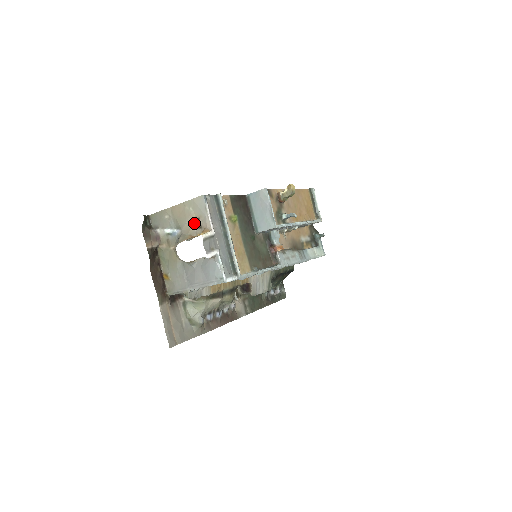
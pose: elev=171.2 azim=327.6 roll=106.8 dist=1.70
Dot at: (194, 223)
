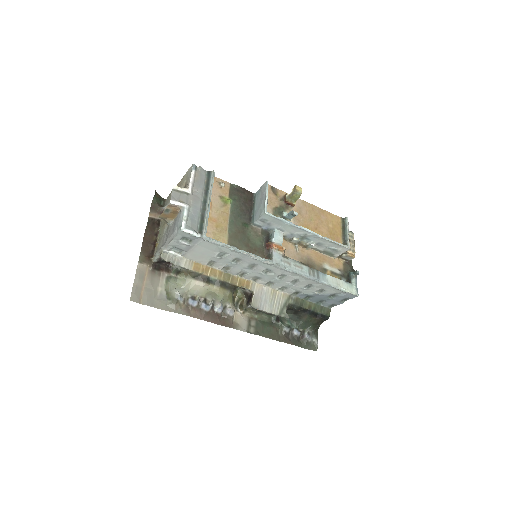
Dot at: occluded
